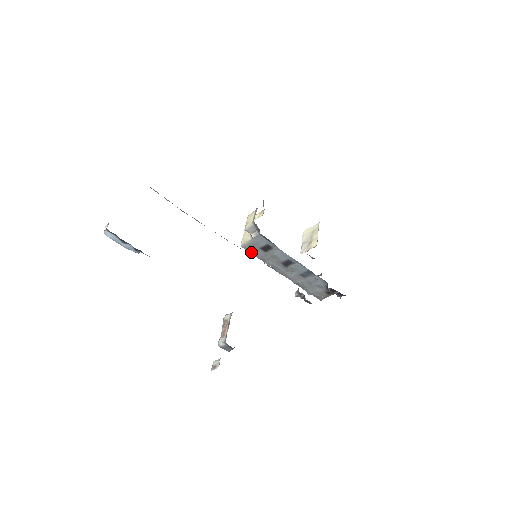
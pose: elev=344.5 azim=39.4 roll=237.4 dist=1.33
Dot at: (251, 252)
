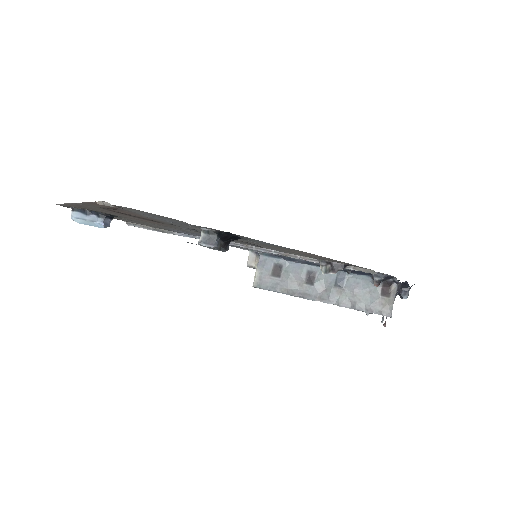
Dot at: (267, 288)
